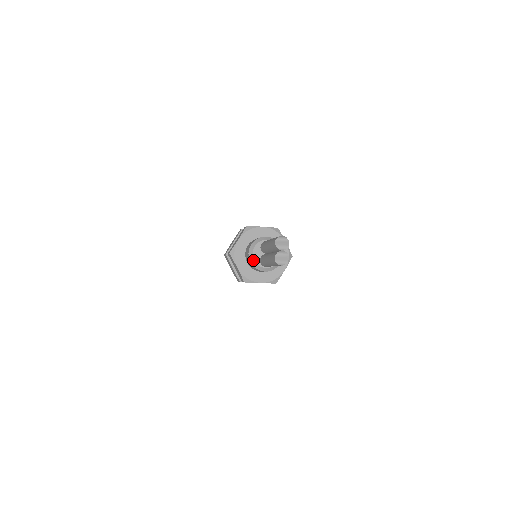
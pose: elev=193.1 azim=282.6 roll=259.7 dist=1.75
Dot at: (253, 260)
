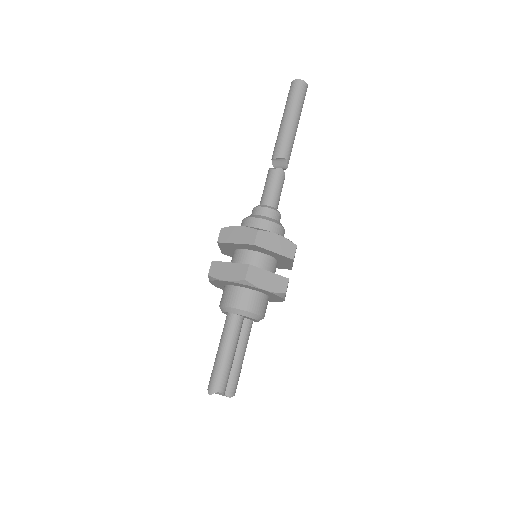
Dot at: occluded
